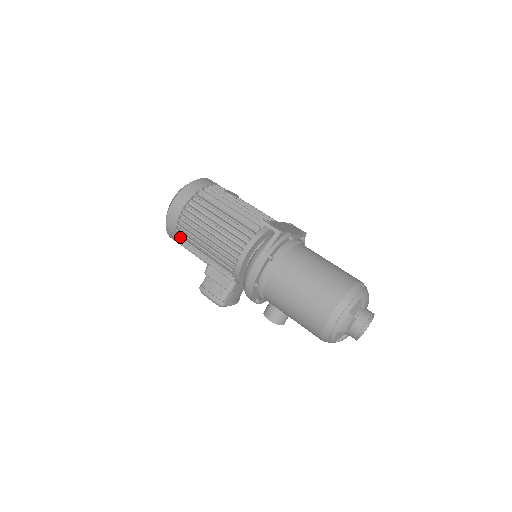
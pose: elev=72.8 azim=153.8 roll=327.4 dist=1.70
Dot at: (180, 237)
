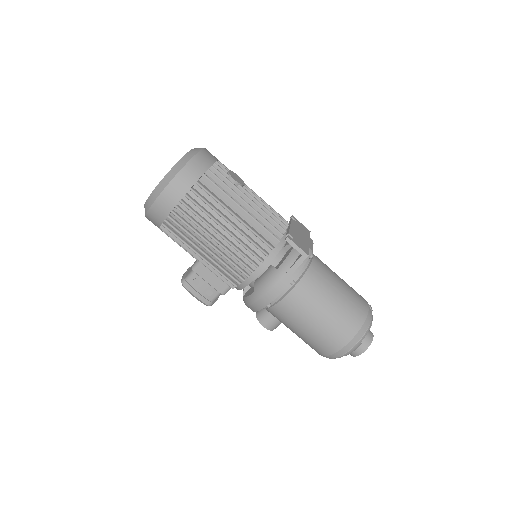
Dot at: (168, 229)
